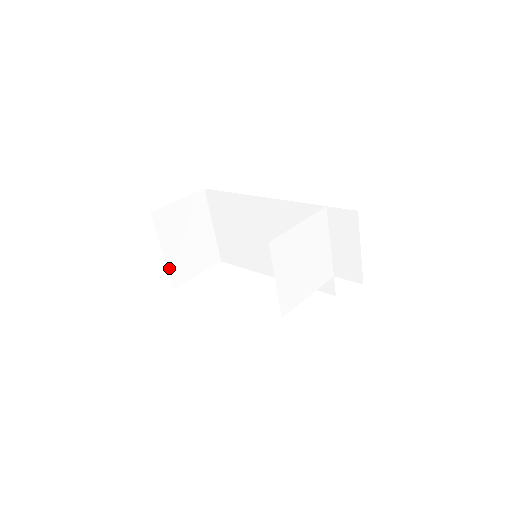
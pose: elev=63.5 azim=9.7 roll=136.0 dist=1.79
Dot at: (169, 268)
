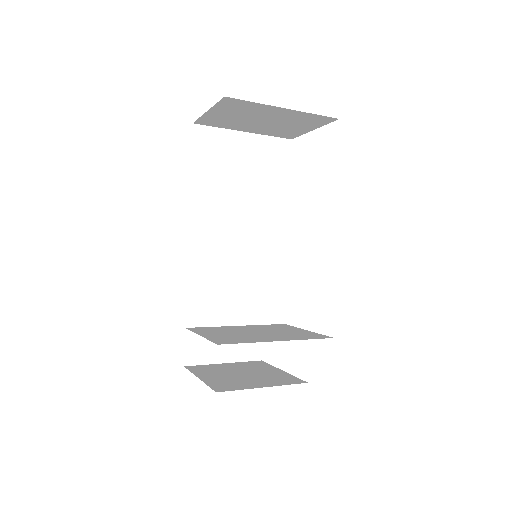
Dot at: (267, 134)
